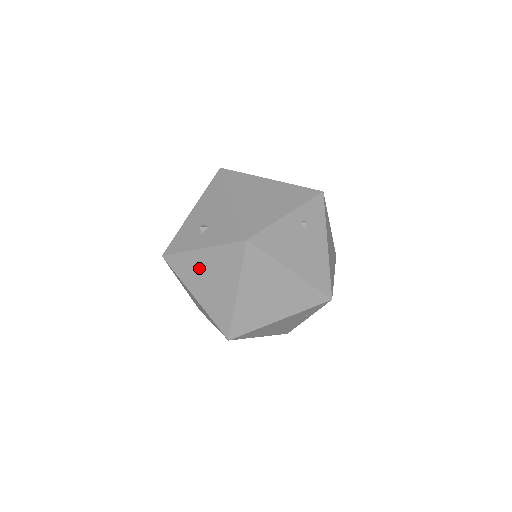
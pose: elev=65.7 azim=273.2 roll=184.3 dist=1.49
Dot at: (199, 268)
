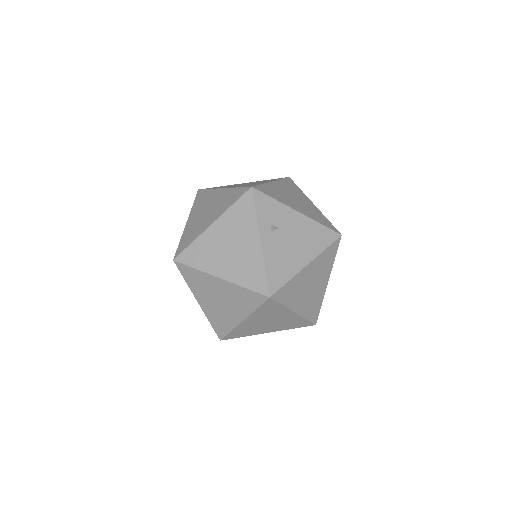
Dot at: (254, 326)
